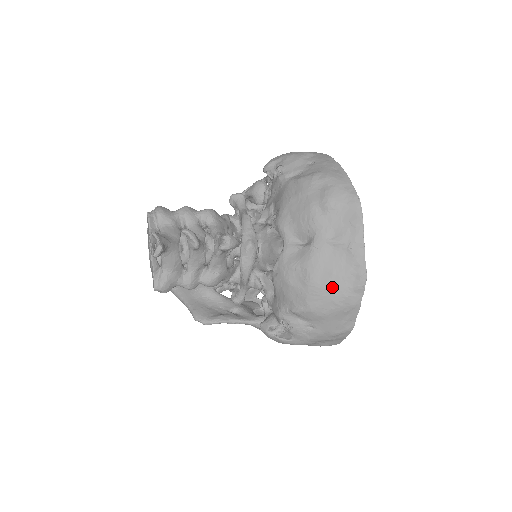
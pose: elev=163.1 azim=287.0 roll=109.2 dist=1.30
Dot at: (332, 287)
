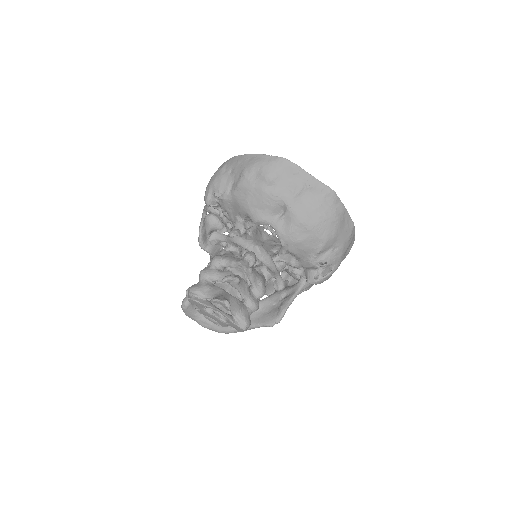
Dot at: (323, 216)
